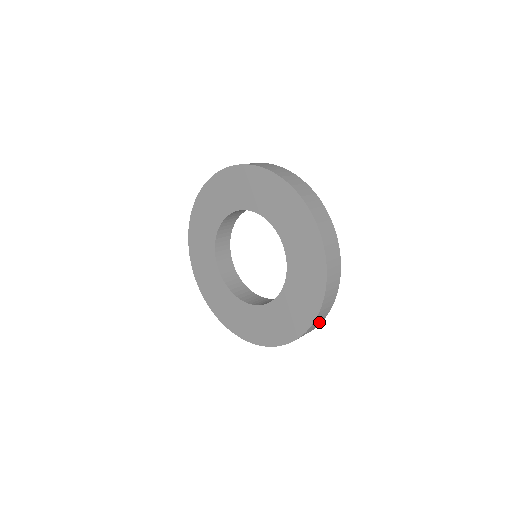
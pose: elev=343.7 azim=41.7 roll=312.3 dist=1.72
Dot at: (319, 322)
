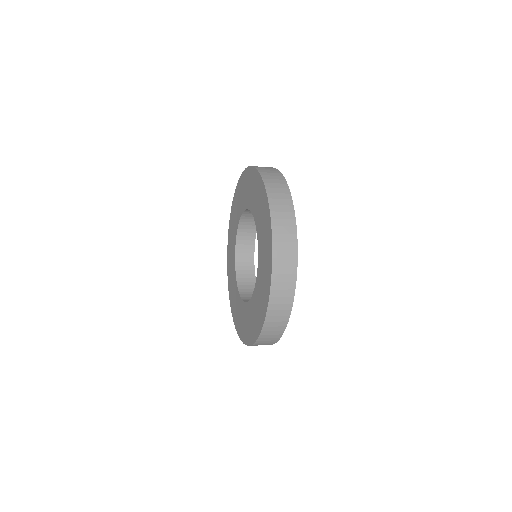
Dot at: occluded
